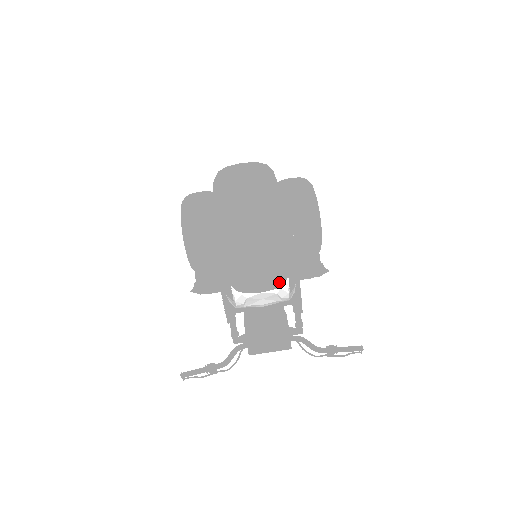
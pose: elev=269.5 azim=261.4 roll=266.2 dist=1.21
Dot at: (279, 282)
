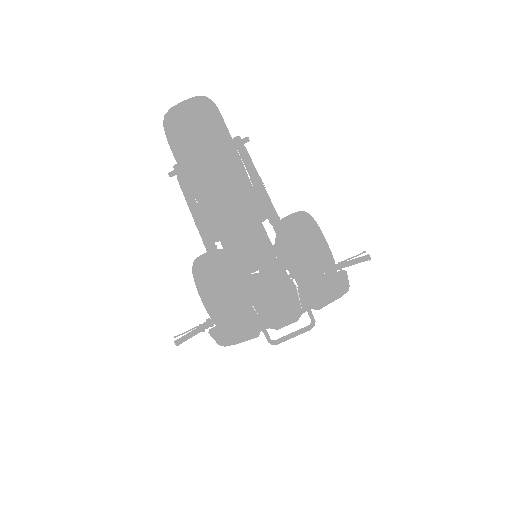
Dot at: (228, 159)
